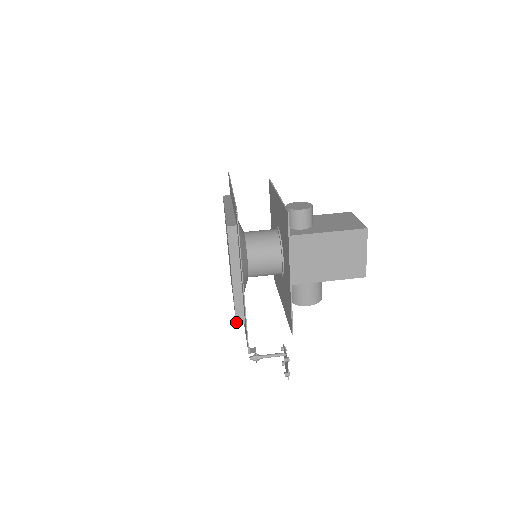
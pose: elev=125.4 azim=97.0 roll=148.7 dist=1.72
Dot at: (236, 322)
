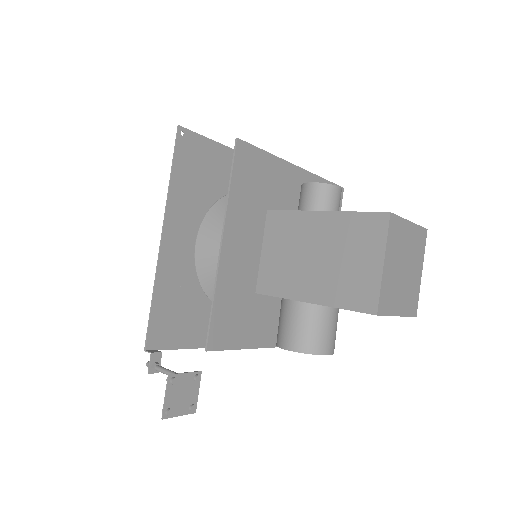
Dot at: occluded
